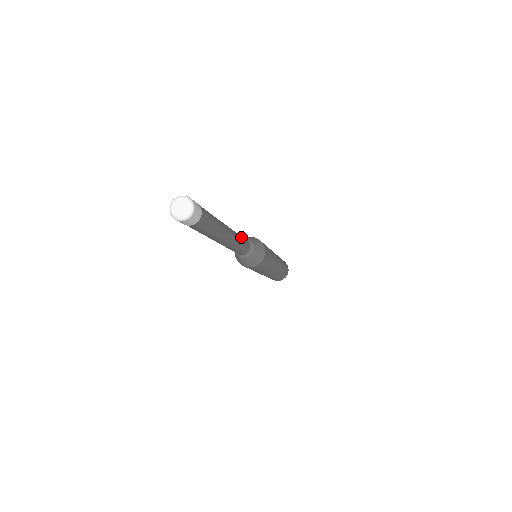
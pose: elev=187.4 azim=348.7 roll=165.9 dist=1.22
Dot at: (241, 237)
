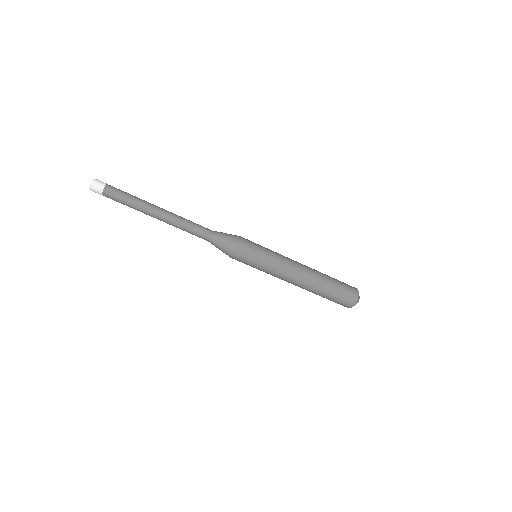
Dot at: (191, 224)
